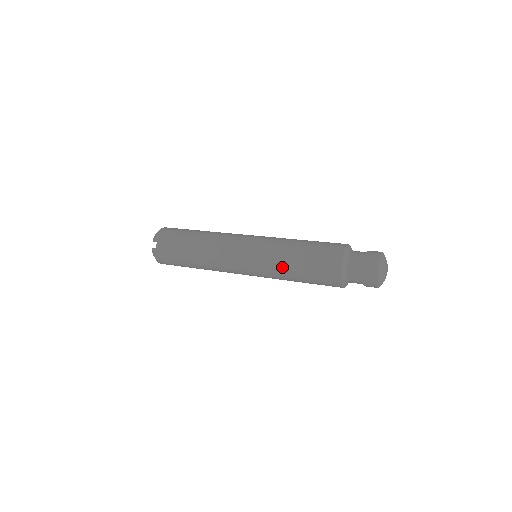
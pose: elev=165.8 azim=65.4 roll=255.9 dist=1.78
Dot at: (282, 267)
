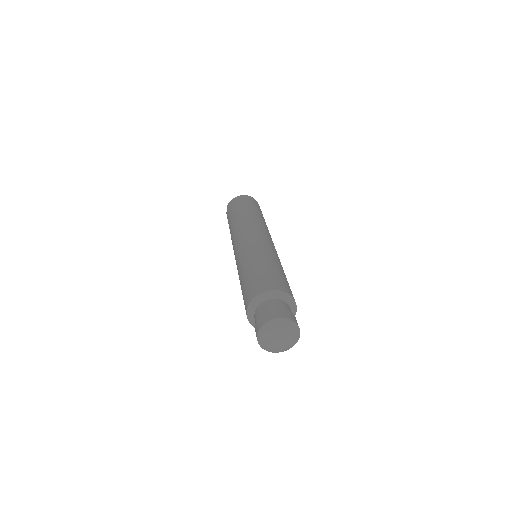
Dot at: occluded
